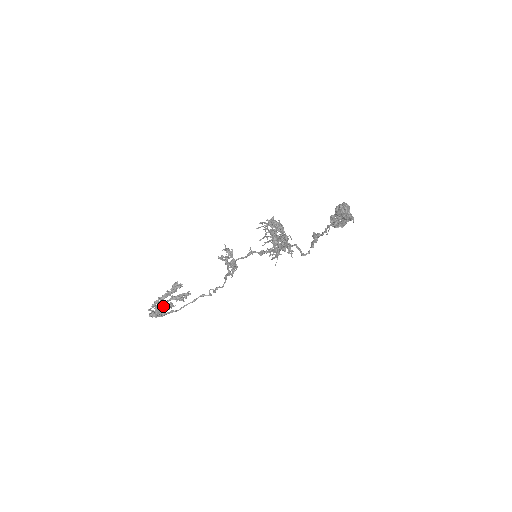
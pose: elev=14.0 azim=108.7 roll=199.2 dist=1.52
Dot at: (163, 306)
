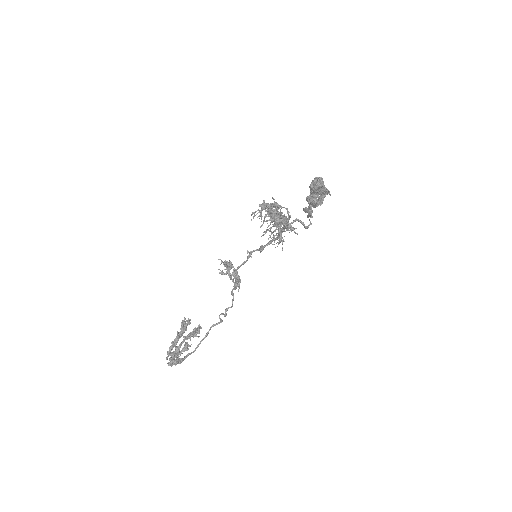
Dot at: (179, 350)
